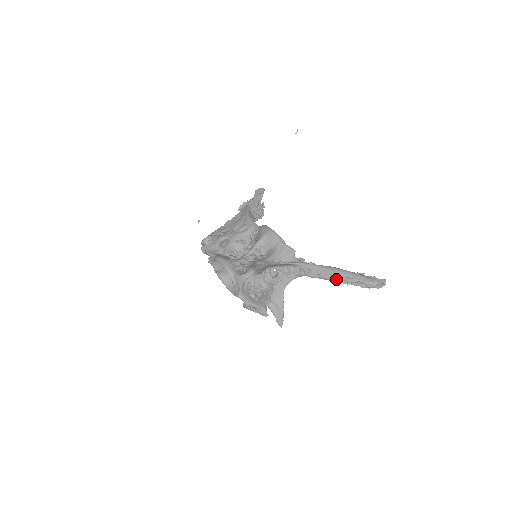
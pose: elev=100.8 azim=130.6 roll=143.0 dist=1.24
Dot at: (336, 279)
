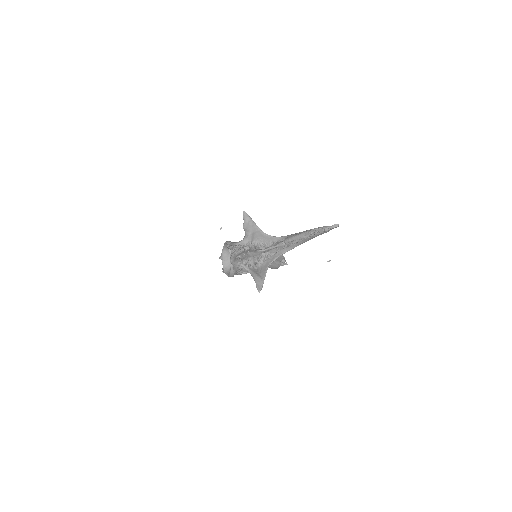
Dot at: (303, 234)
